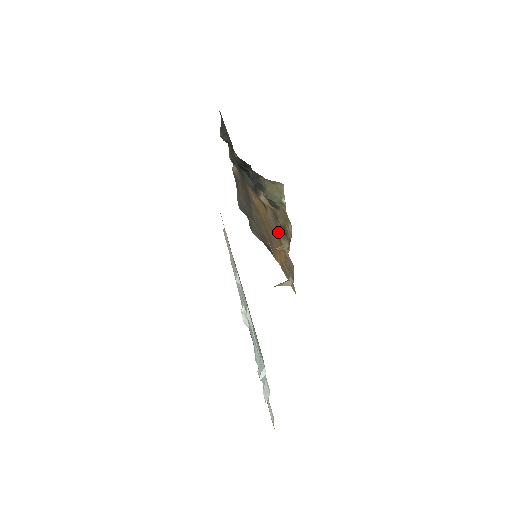
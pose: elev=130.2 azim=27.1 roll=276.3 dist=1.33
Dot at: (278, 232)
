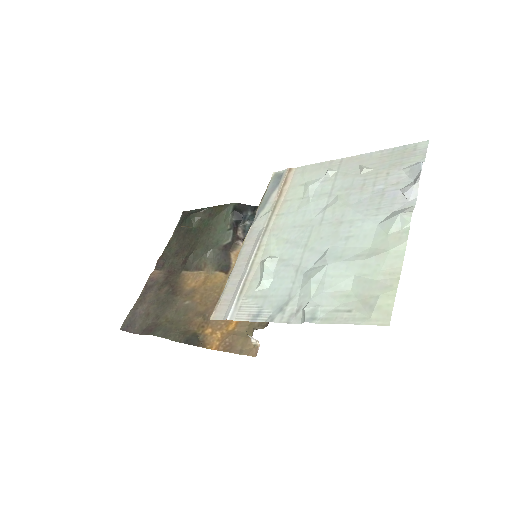
Dot at: occluded
